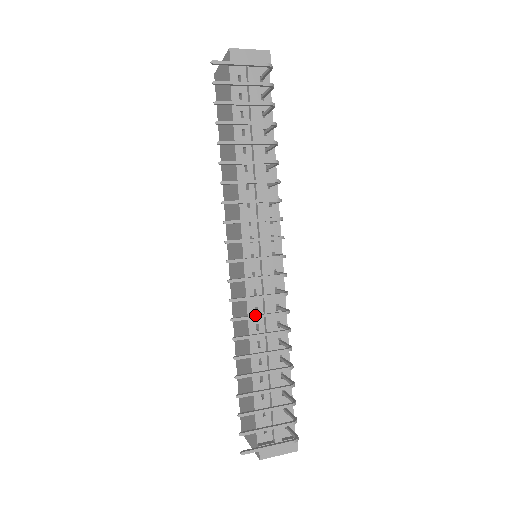
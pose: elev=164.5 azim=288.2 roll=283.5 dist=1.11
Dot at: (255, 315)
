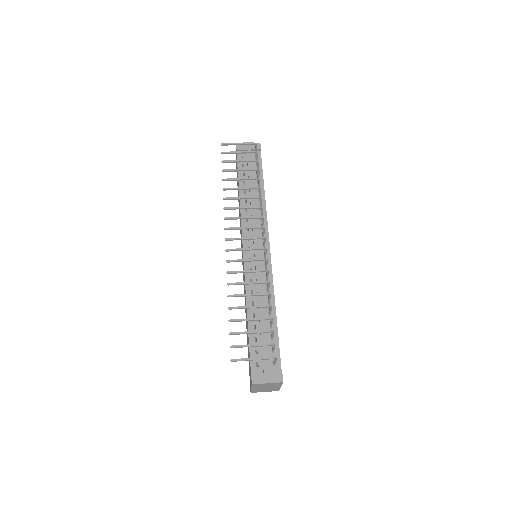
Dot at: (243, 270)
